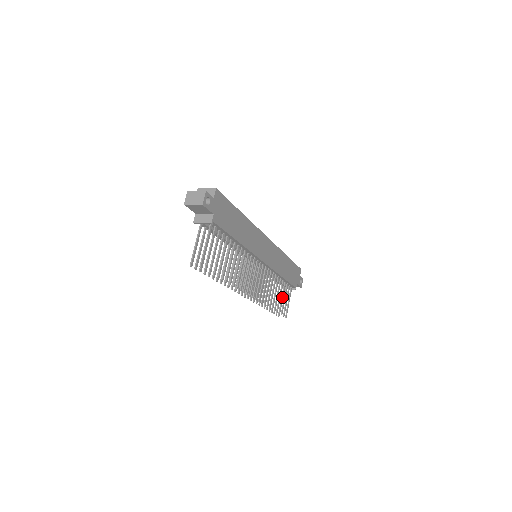
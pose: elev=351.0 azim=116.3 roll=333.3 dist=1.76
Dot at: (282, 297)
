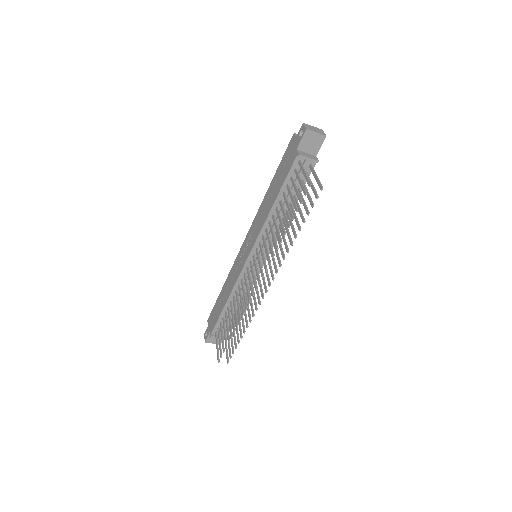
Dot at: occluded
